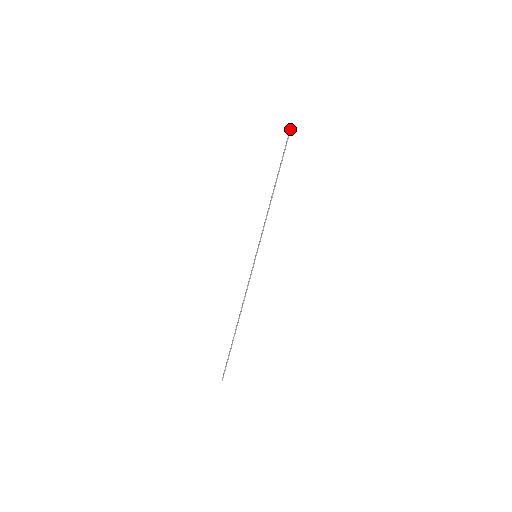
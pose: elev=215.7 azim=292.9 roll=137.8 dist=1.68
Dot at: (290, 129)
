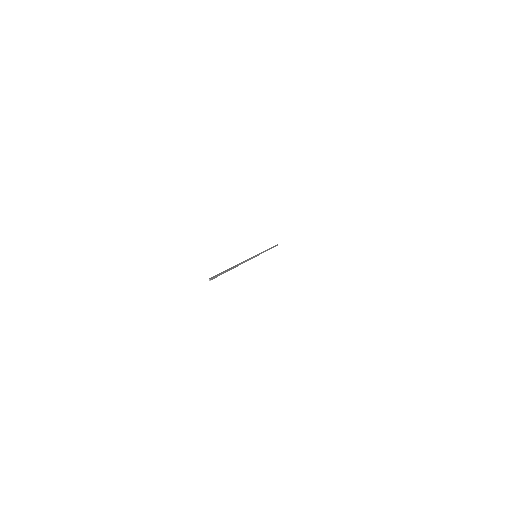
Dot at: occluded
